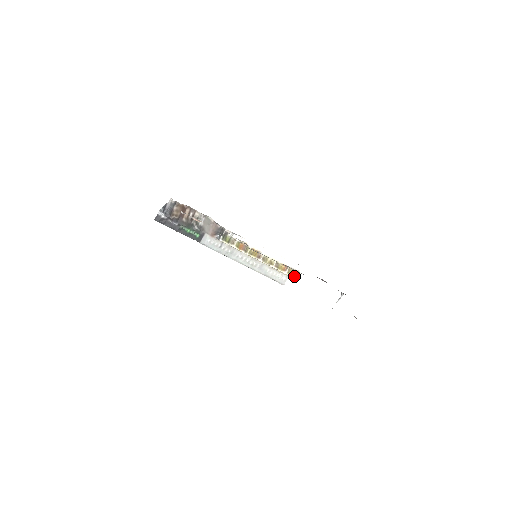
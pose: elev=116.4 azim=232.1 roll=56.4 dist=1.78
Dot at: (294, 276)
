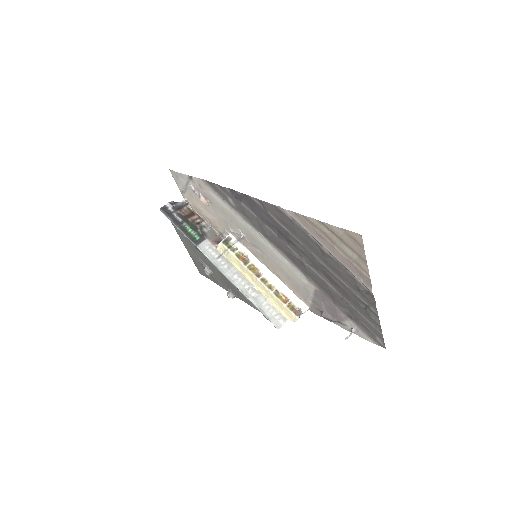
Dot at: (294, 313)
